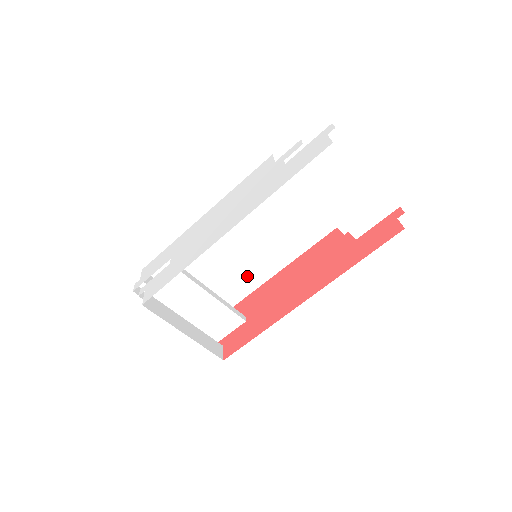
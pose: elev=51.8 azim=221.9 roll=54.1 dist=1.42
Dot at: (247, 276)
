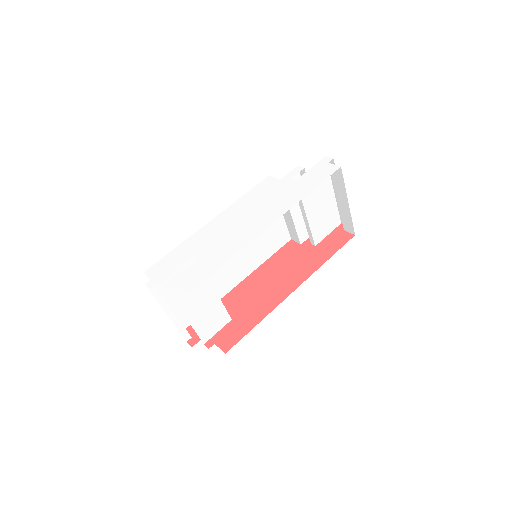
Dot at: (223, 282)
